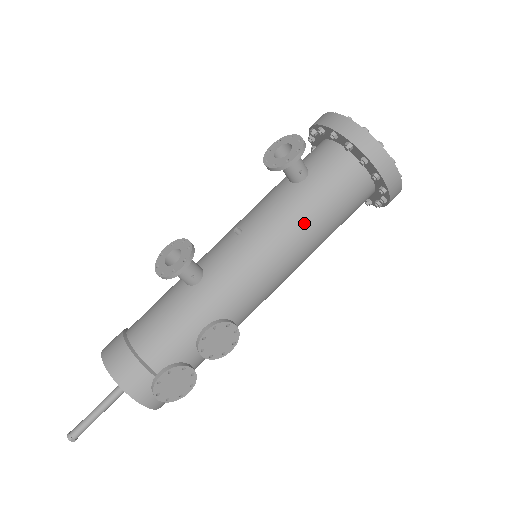
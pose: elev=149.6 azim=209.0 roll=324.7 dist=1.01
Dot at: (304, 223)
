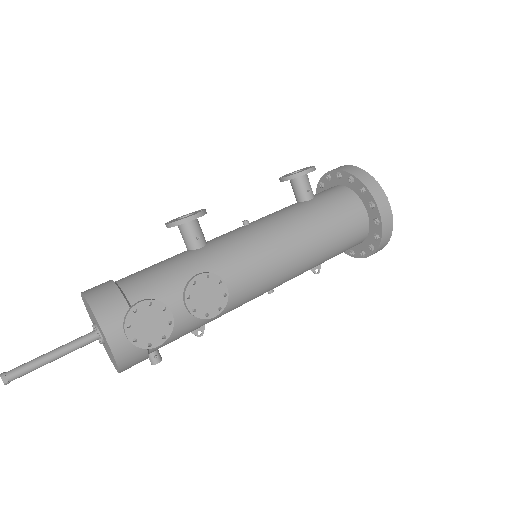
Dot at: (306, 225)
